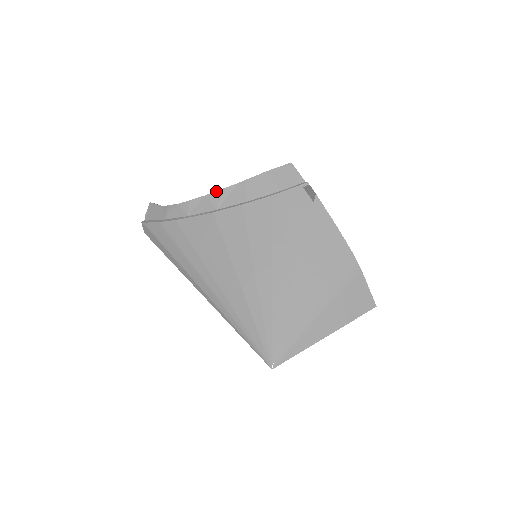
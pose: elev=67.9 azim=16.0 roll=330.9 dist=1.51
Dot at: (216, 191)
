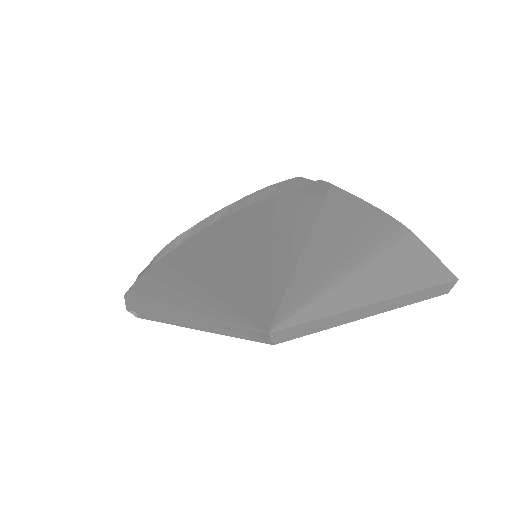
Dot at: (209, 216)
